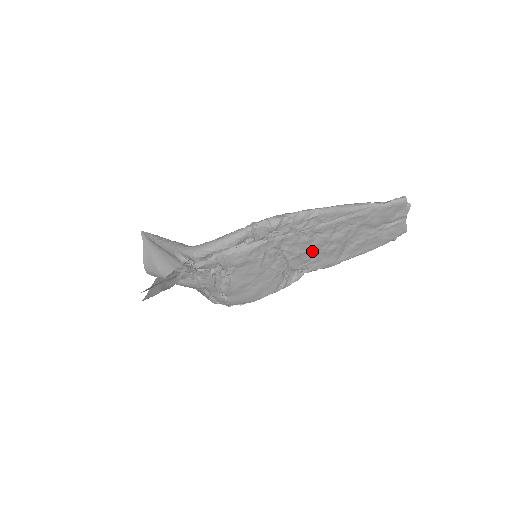
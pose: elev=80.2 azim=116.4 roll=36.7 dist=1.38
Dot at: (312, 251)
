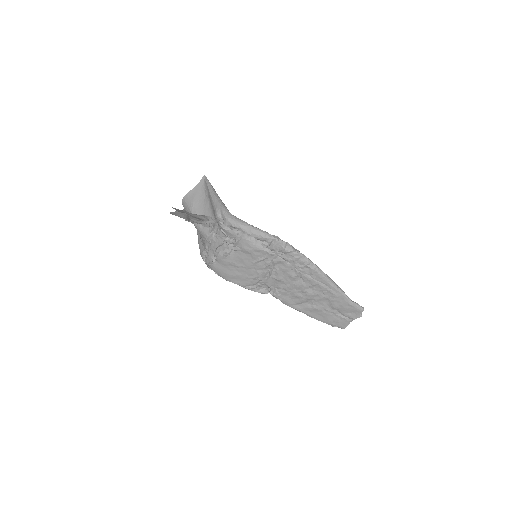
Dot at: (288, 285)
